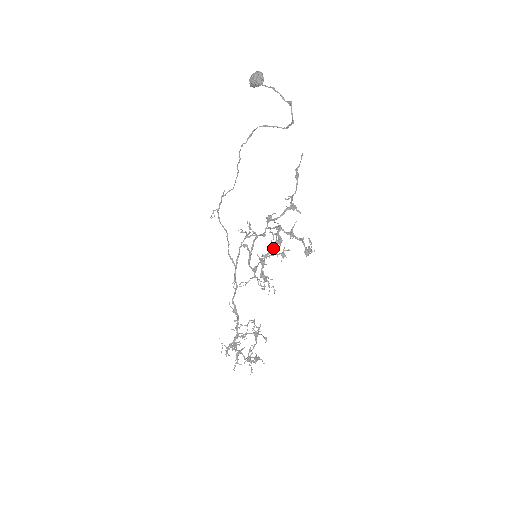
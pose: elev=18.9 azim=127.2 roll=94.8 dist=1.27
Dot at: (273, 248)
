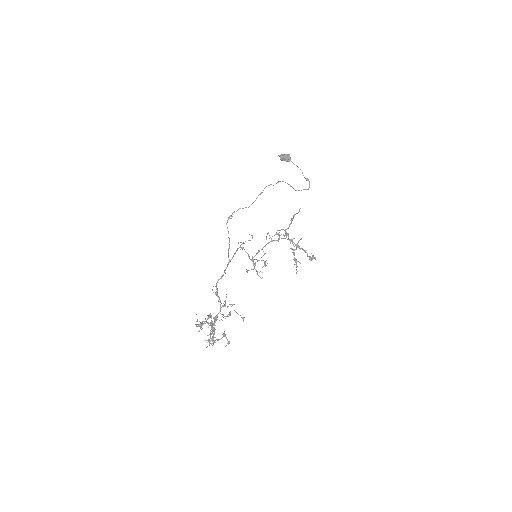
Dot at: occluded
